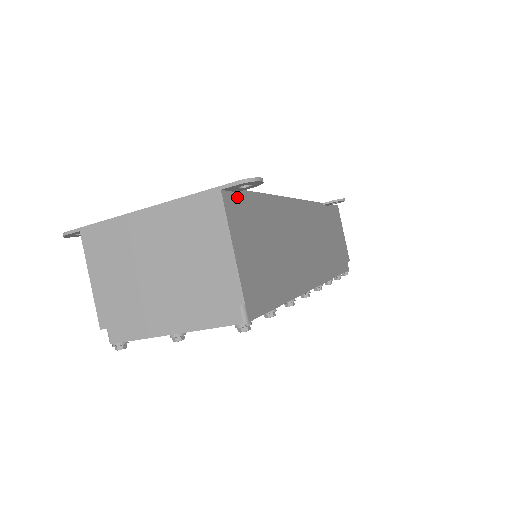
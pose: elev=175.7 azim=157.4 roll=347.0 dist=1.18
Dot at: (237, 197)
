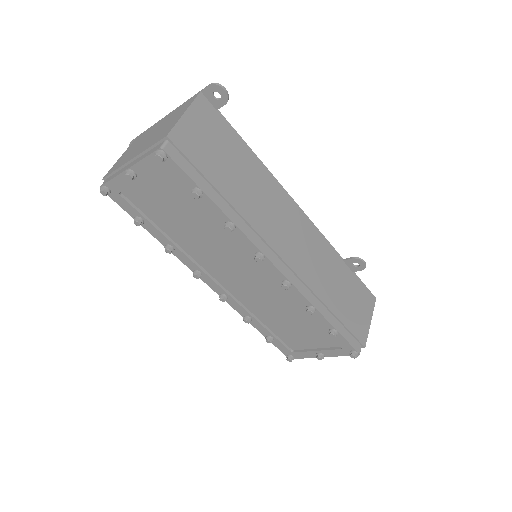
Dot at: (215, 112)
